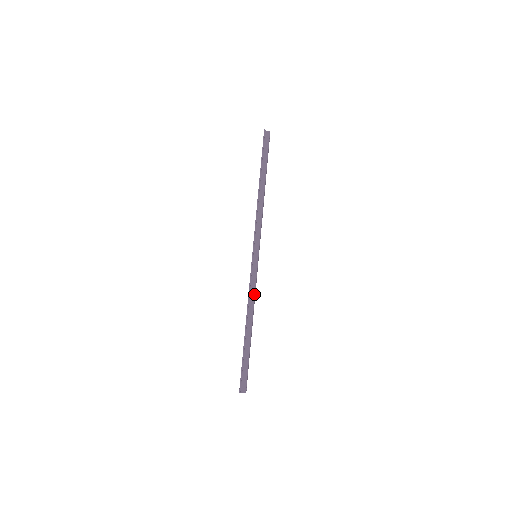
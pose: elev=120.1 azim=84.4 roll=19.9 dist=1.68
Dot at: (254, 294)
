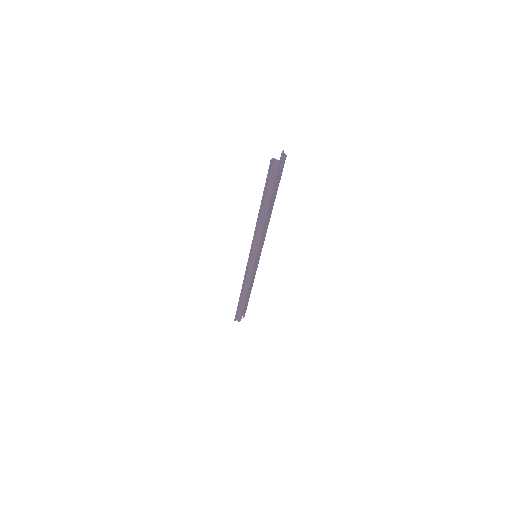
Dot at: (249, 281)
